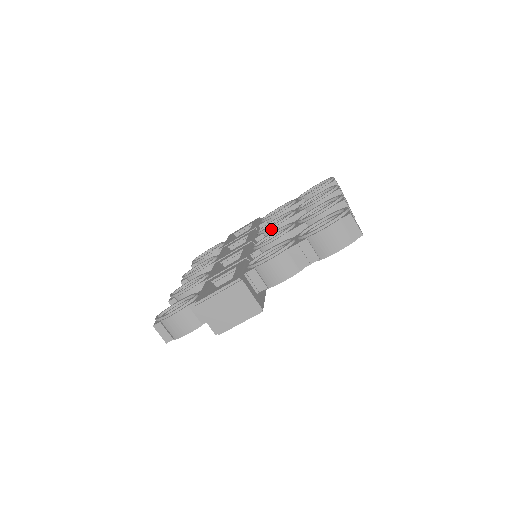
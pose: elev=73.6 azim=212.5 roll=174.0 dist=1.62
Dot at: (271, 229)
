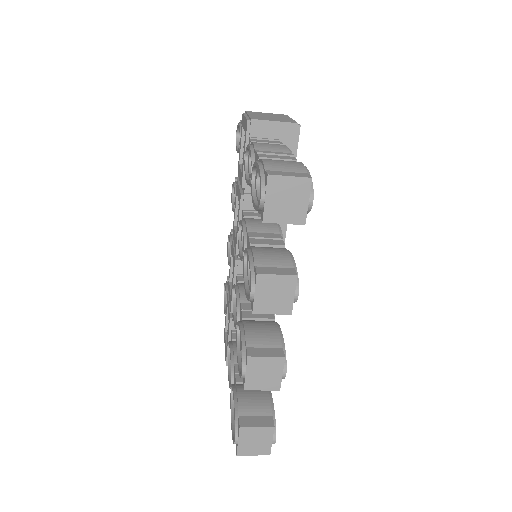
Dot at: occluded
